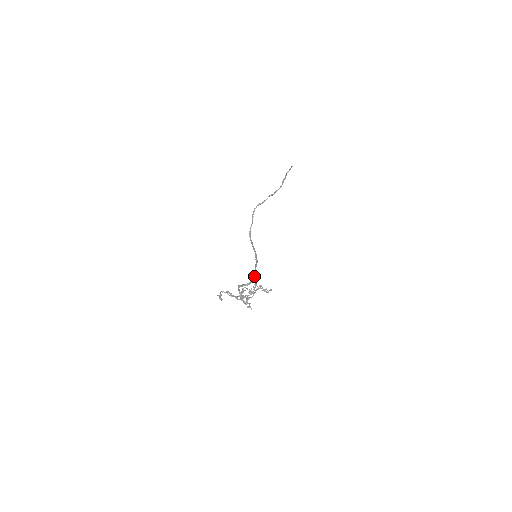
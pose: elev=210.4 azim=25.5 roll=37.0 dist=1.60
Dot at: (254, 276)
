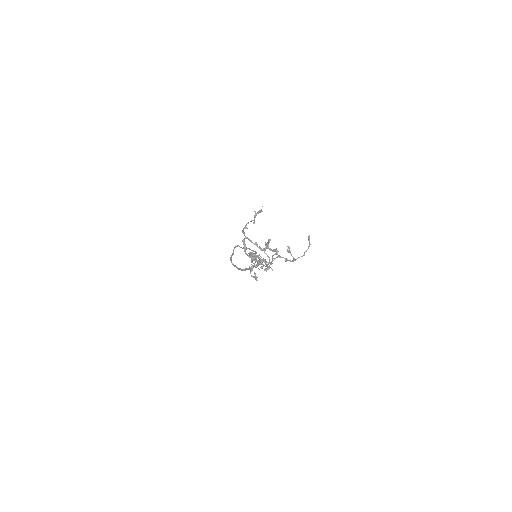
Dot at: occluded
